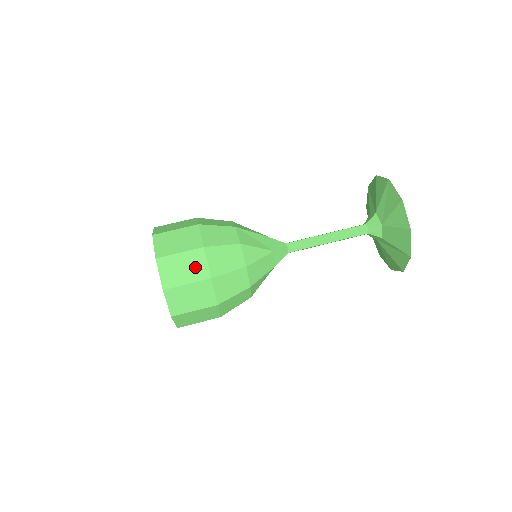
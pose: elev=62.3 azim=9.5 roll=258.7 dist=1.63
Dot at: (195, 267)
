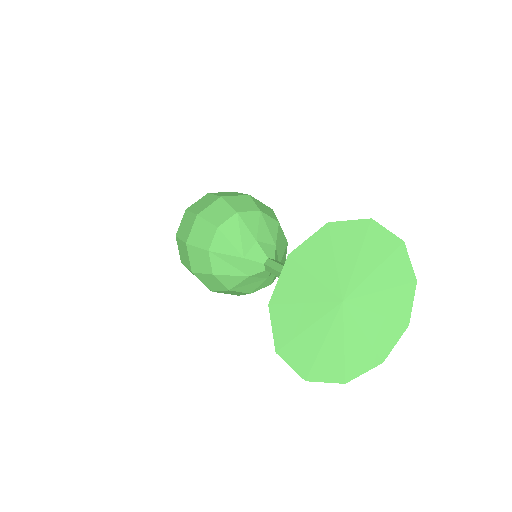
Dot at: occluded
